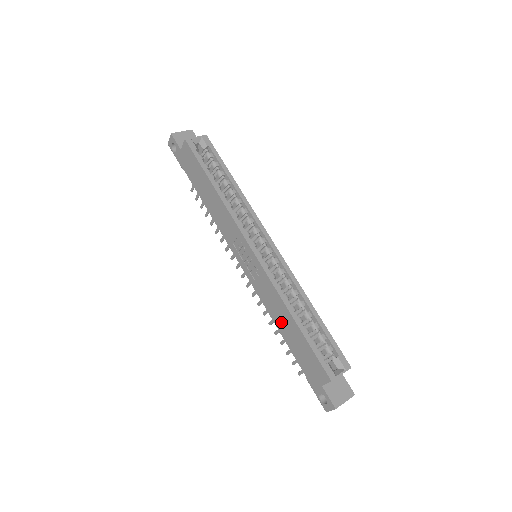
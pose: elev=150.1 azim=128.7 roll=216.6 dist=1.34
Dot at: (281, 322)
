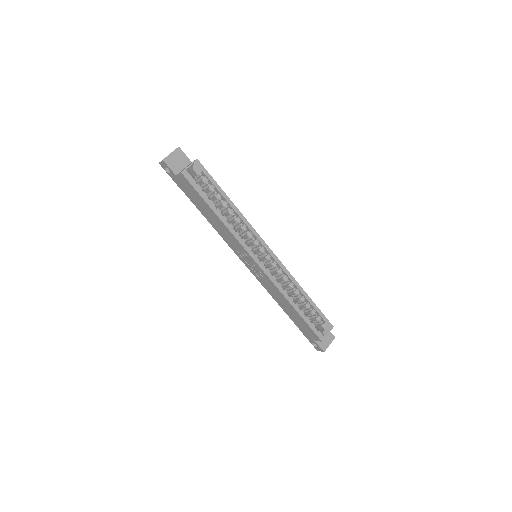
Dot at: (282, 304)
